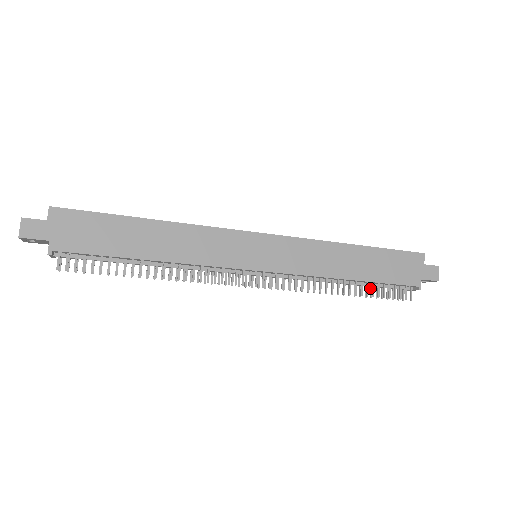
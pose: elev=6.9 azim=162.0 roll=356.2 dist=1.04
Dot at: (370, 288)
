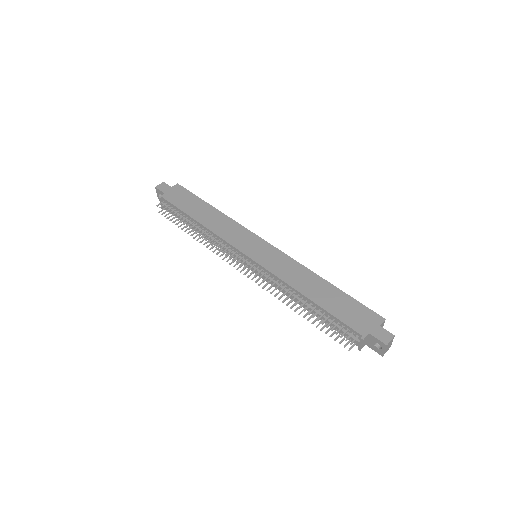
Dot at: (325, 324)
